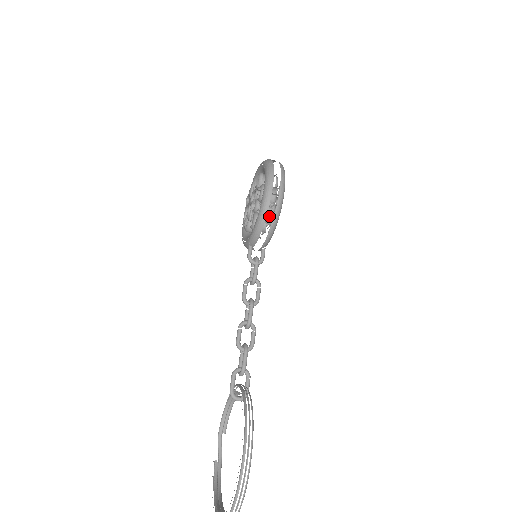
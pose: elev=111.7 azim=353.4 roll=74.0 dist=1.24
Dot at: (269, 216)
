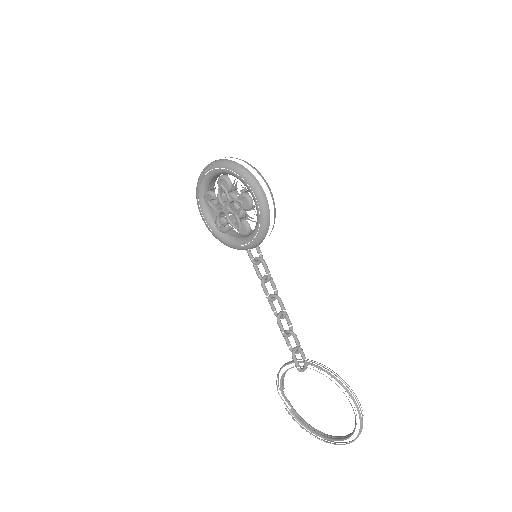
Dot at: occluded
